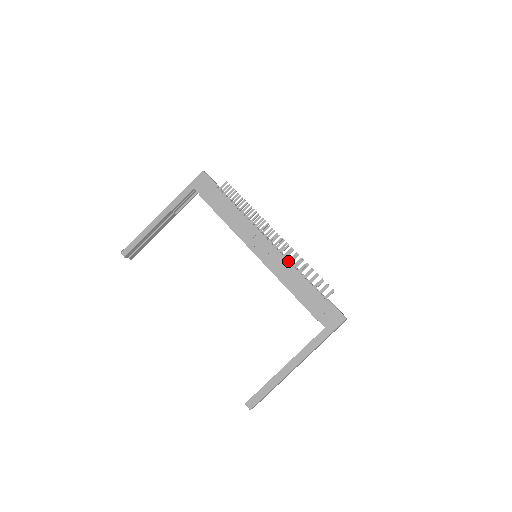
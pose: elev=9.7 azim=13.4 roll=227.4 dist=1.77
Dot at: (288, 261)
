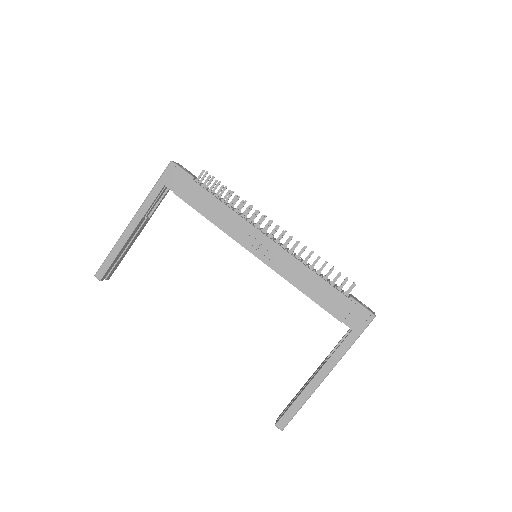
Dot at: (296, 259)
